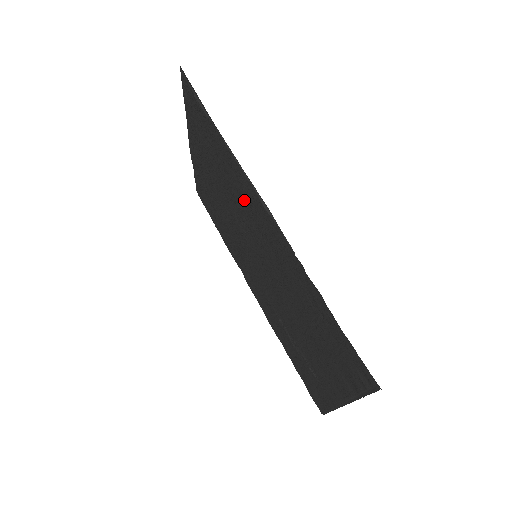
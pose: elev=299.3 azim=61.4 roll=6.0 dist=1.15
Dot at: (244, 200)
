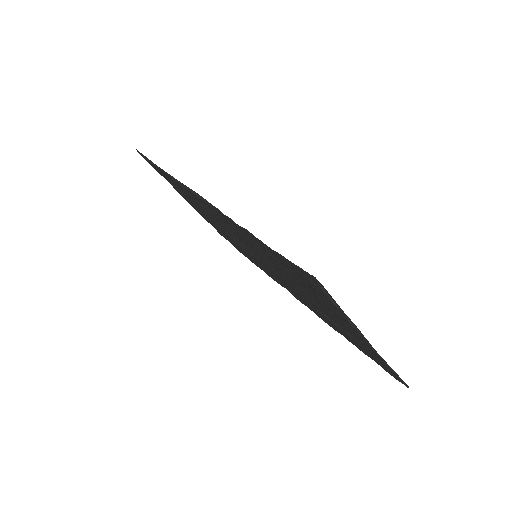
Dot at: (203, 208)
